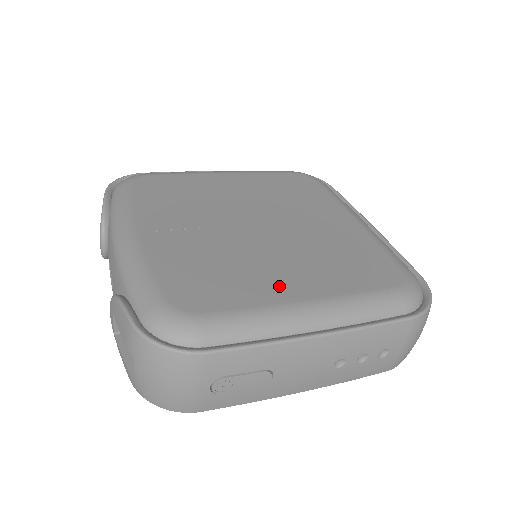
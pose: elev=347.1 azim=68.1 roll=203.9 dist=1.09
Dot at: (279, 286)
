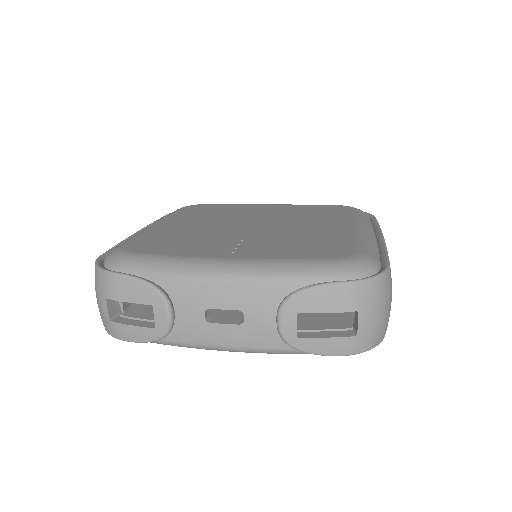
Dot at: (337, 230)
